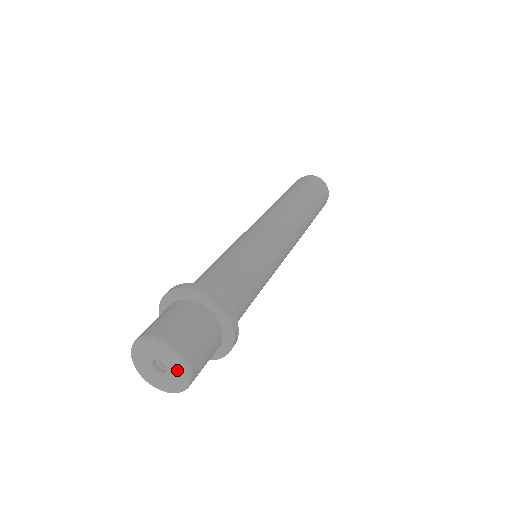
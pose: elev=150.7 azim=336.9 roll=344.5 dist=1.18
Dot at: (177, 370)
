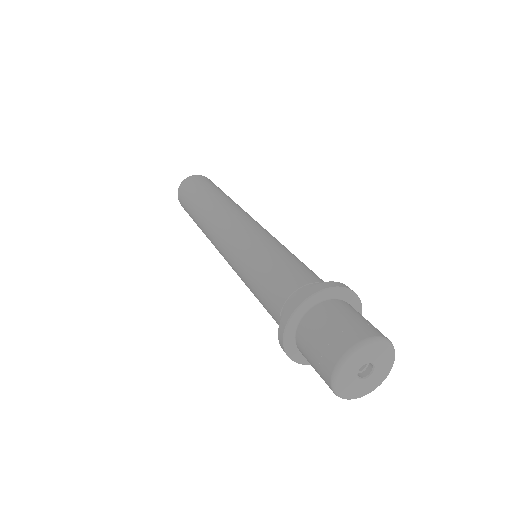
Dot at: (382, 353)
